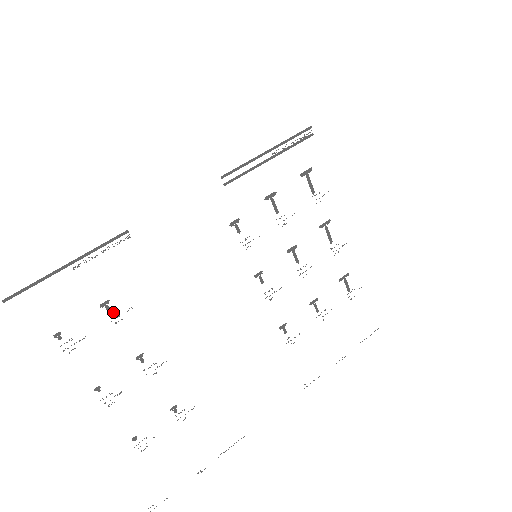
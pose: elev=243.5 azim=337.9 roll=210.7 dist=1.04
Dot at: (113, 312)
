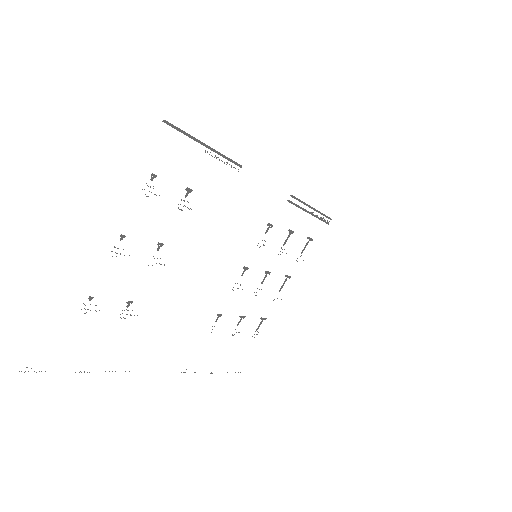
Dot at: occluded
